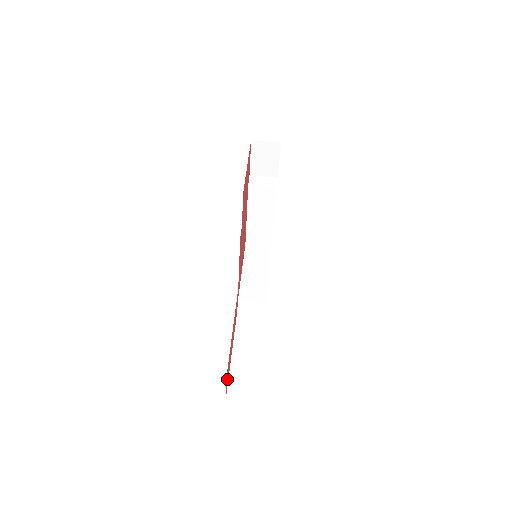
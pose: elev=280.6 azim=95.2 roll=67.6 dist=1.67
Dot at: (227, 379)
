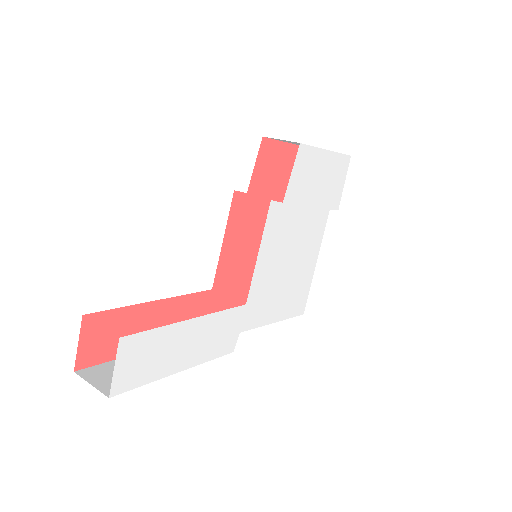
Dot at: (94, 344)
